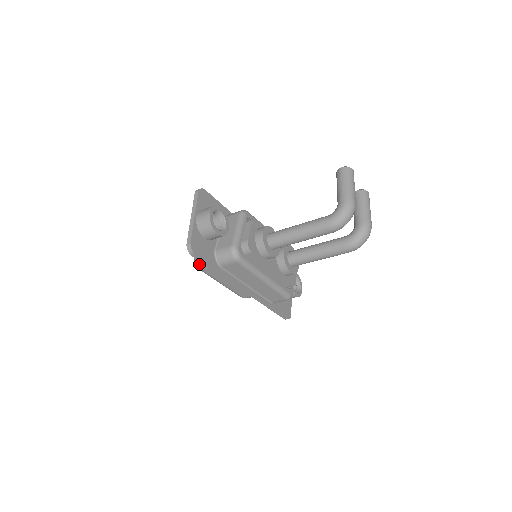
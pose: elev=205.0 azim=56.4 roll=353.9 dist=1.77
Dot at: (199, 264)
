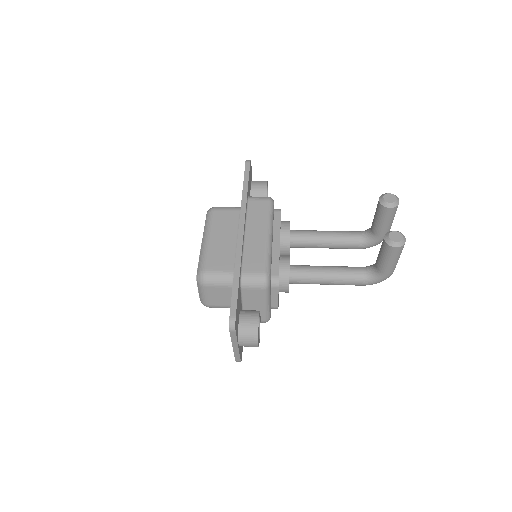
Dot at: occluded
